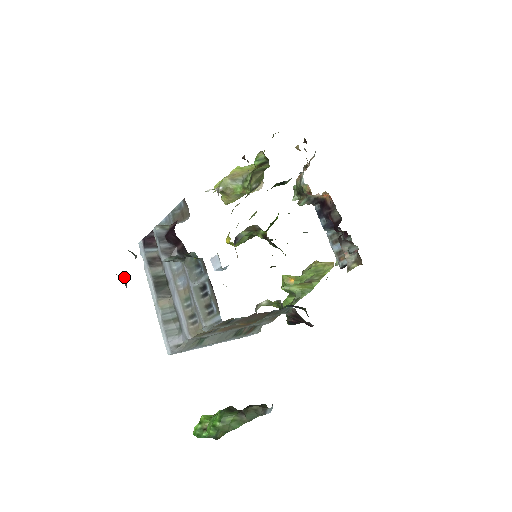
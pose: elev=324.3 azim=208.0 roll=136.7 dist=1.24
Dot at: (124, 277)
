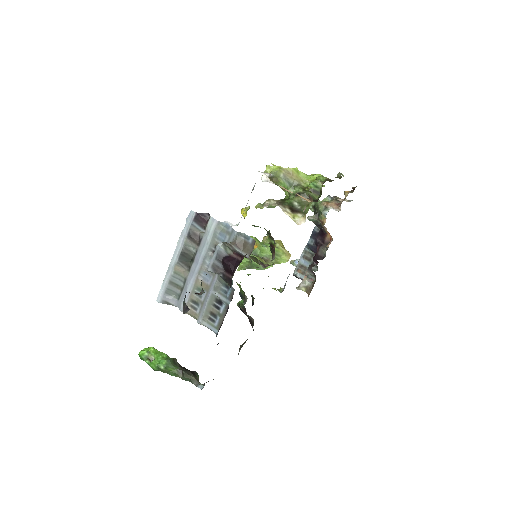
Dot at: occluded
